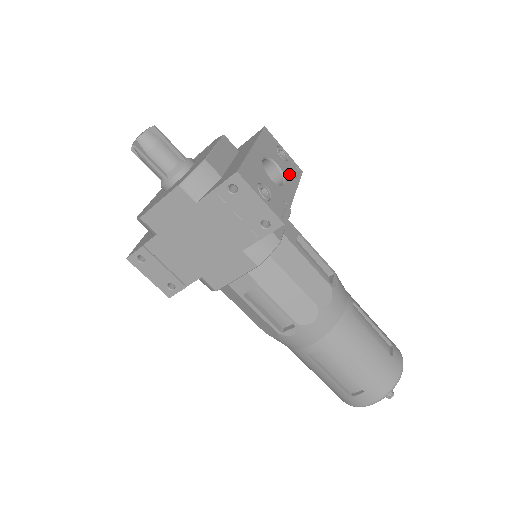
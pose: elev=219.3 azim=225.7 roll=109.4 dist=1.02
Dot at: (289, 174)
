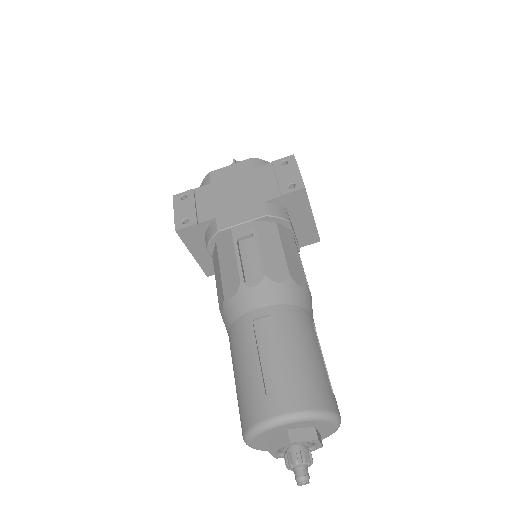
Dot at: occluded
